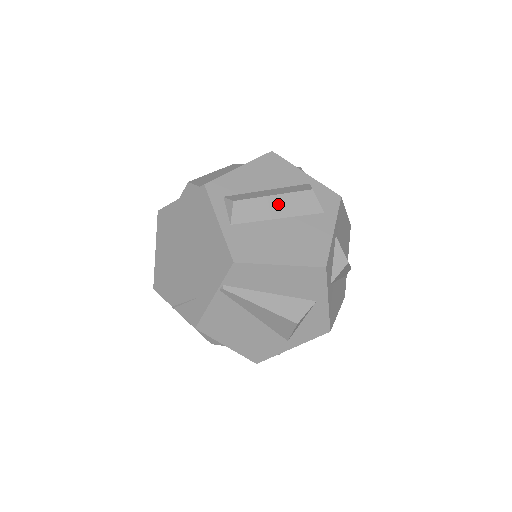
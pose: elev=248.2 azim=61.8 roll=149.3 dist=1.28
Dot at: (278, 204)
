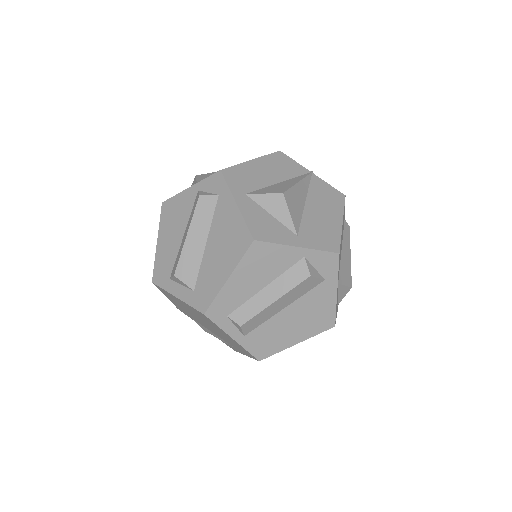
Dot at: (281, 303)
